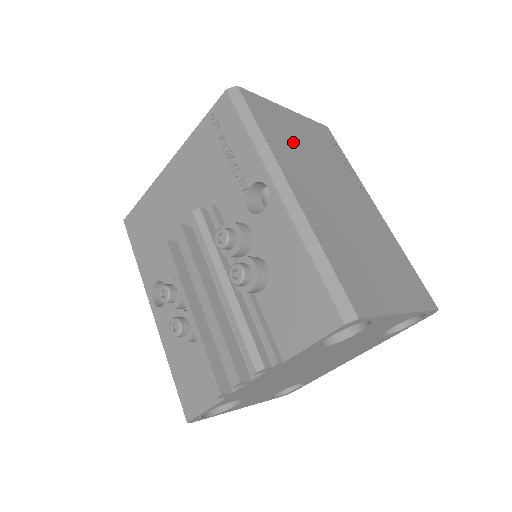
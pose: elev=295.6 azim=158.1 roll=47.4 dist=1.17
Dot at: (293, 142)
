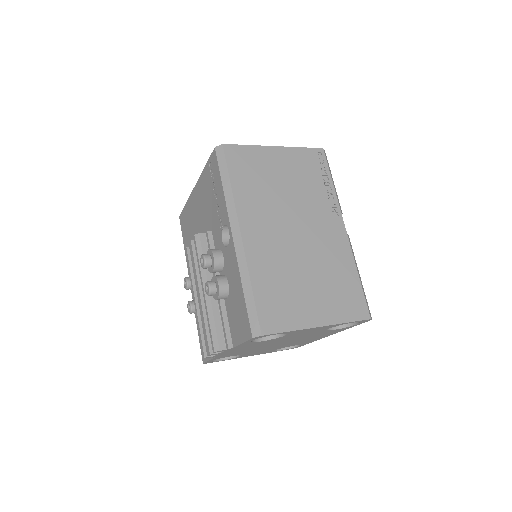
Dot at: (265, 184)
